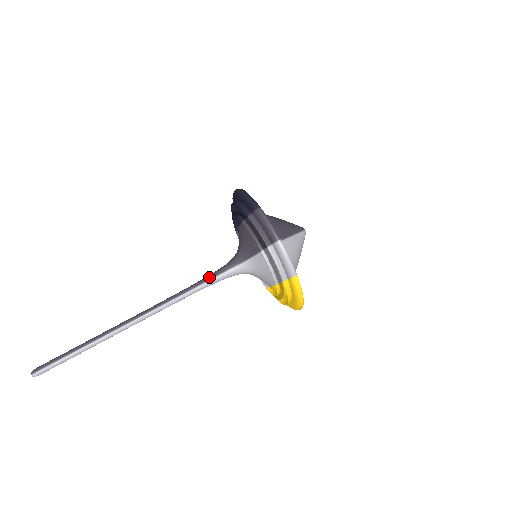
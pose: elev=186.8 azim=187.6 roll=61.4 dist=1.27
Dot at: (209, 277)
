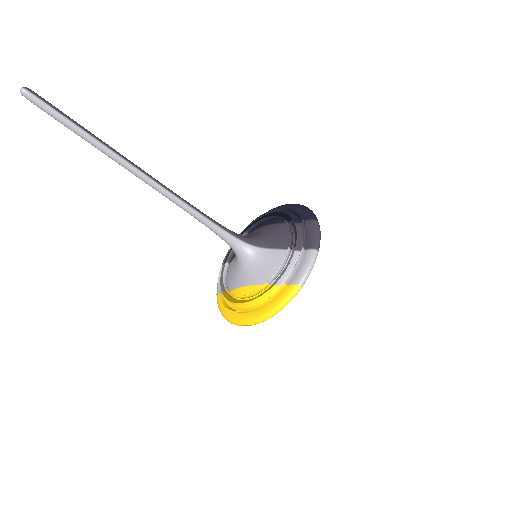
Dot at: occluded
